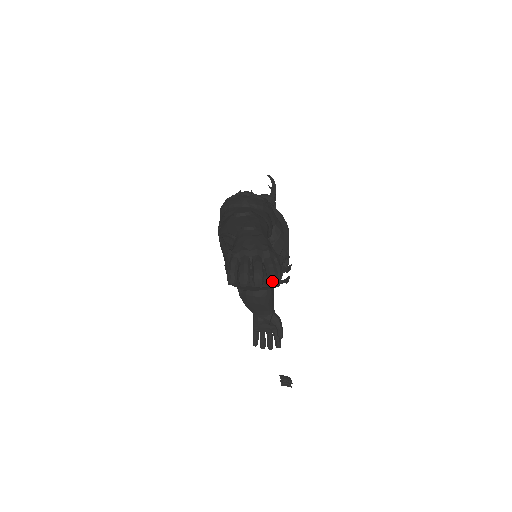
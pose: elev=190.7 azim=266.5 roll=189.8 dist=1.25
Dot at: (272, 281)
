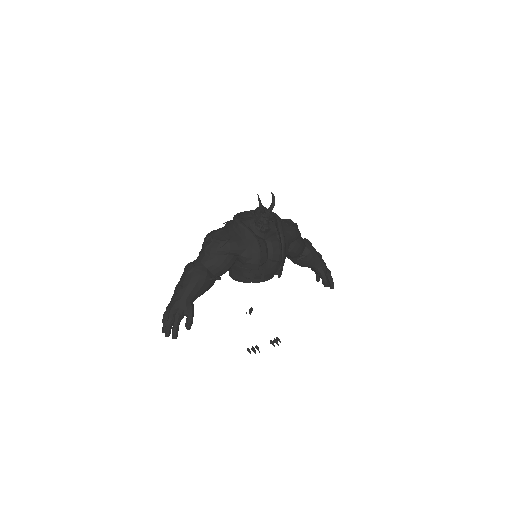
Dot at: (172, 336)
